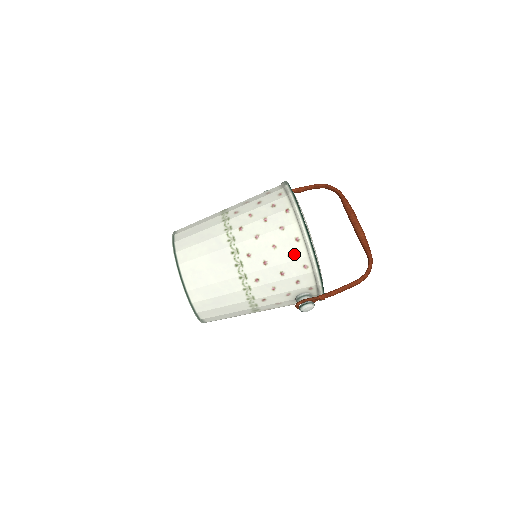
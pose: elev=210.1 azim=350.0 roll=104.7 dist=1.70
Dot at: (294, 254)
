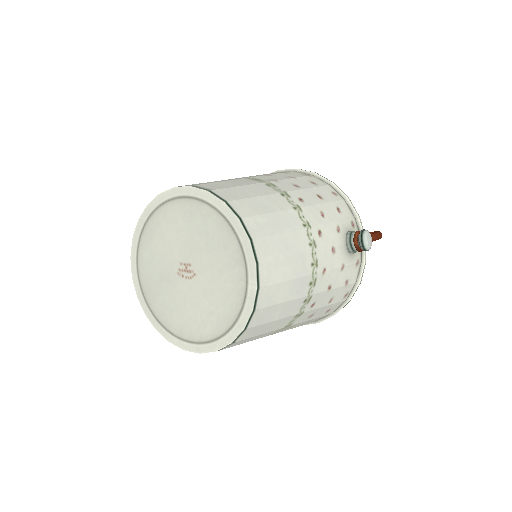
Dot at: (316, 183)
